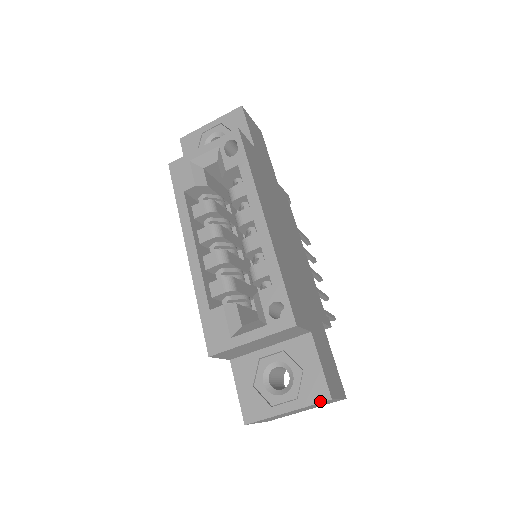
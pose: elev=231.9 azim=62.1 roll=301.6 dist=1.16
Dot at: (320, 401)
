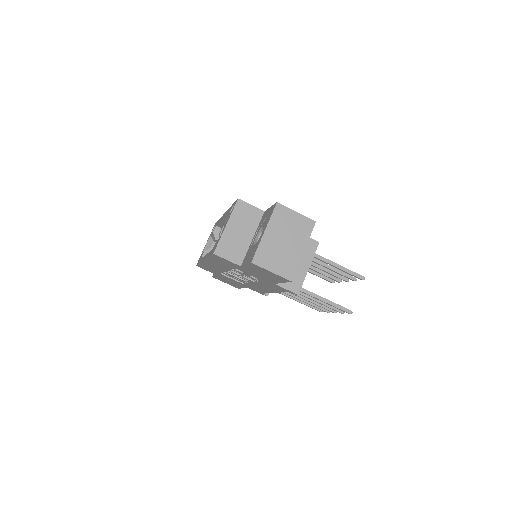
Dot at: (273, 209)
